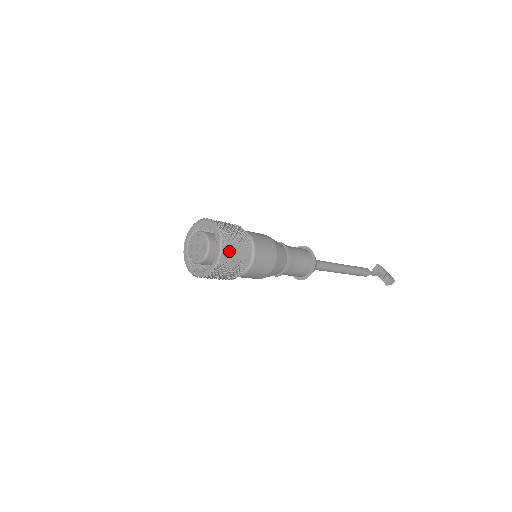
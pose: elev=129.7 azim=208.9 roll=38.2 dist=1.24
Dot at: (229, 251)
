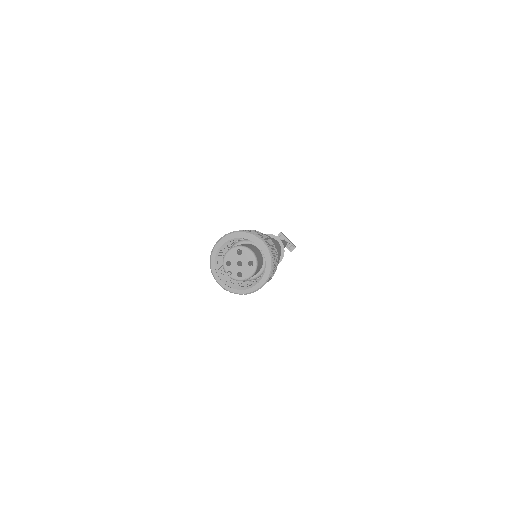
Dot at: (273, 265)
